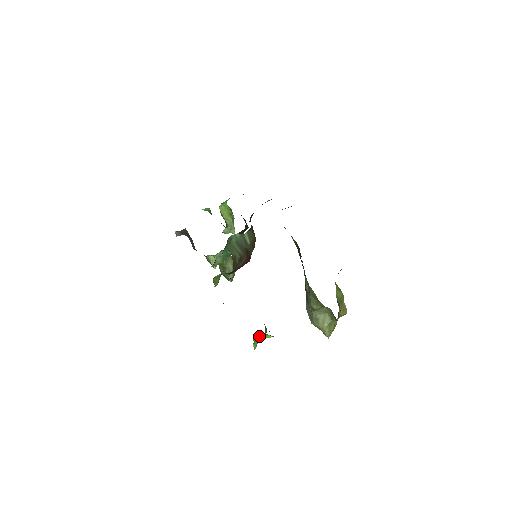
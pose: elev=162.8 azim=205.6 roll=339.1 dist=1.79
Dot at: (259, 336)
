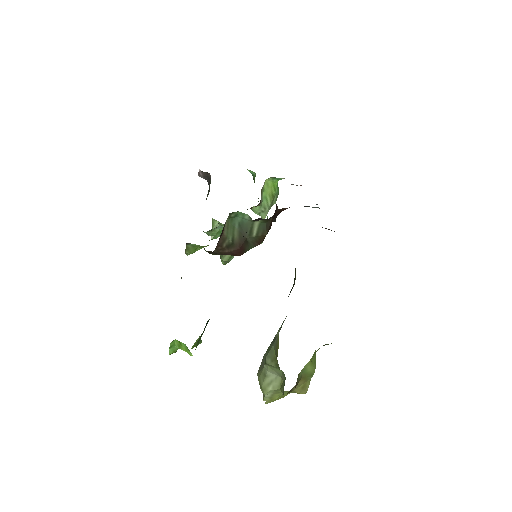
Dot at: (181, 344)
